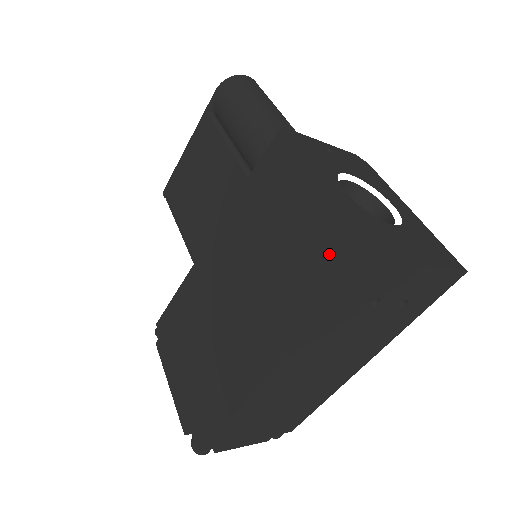
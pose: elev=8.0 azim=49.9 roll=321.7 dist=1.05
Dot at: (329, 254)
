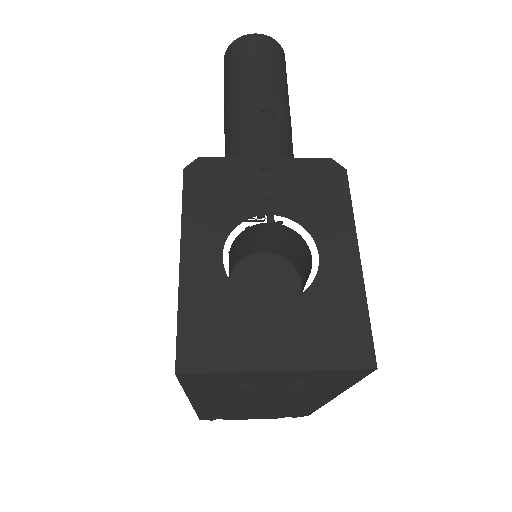
Dot at: occluded
